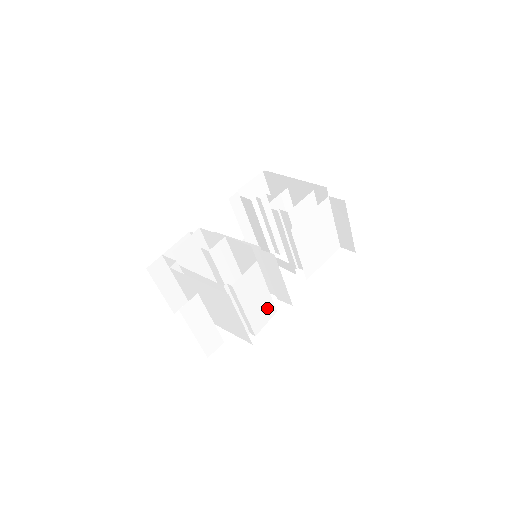
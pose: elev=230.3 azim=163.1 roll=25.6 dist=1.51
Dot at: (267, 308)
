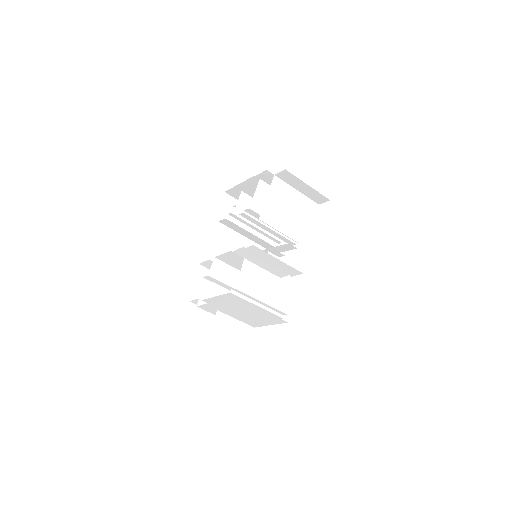
Dot at: (282, 288)
